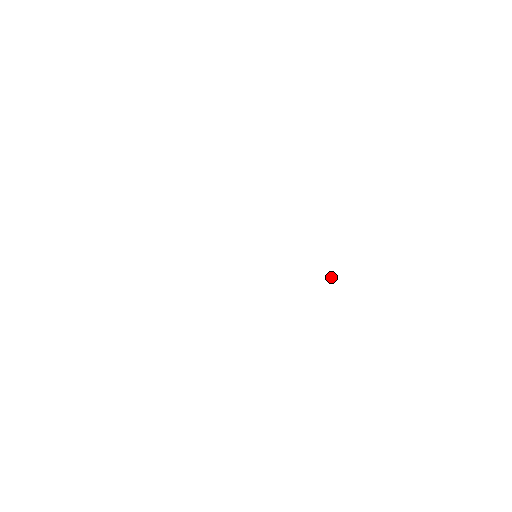
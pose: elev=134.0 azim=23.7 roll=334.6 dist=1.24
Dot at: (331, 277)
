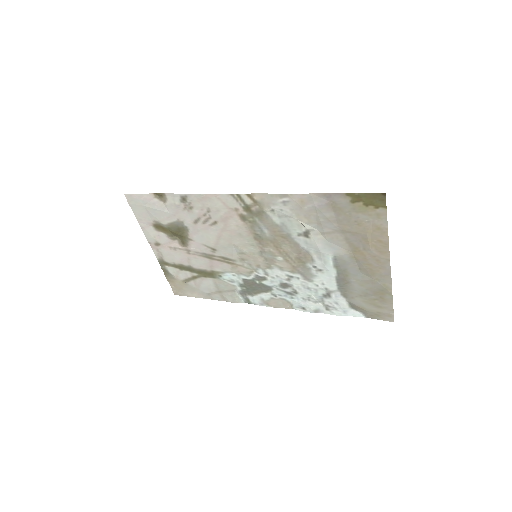
Dot at: (292, 306)
